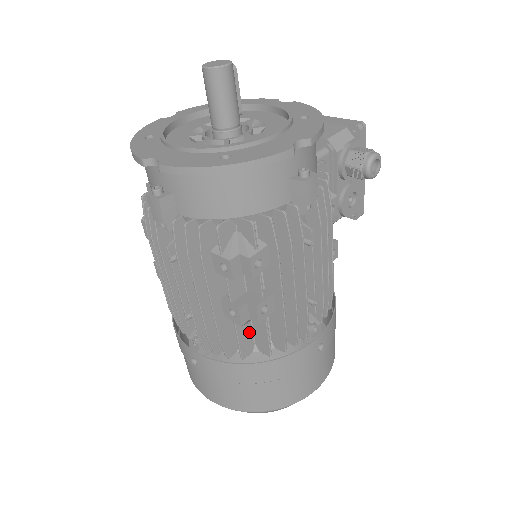
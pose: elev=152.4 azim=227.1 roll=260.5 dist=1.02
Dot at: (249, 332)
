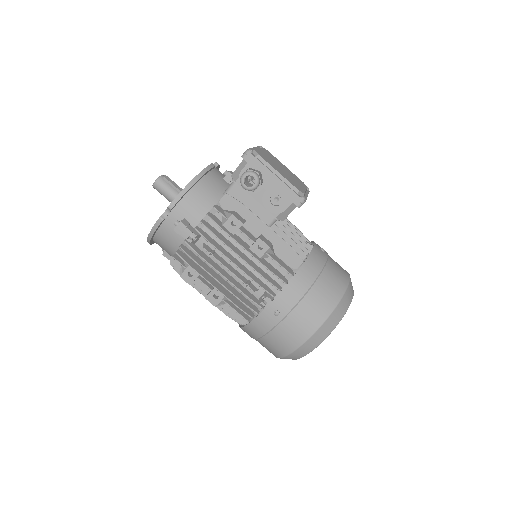
Dot at: occluded
